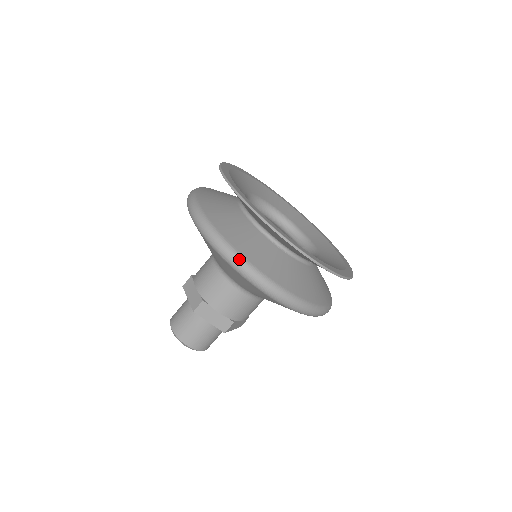
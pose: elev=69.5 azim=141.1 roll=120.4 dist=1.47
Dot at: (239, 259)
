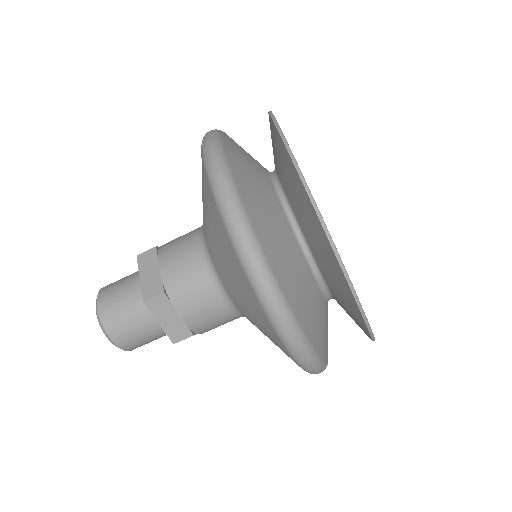
Dot at: (215, 140)
